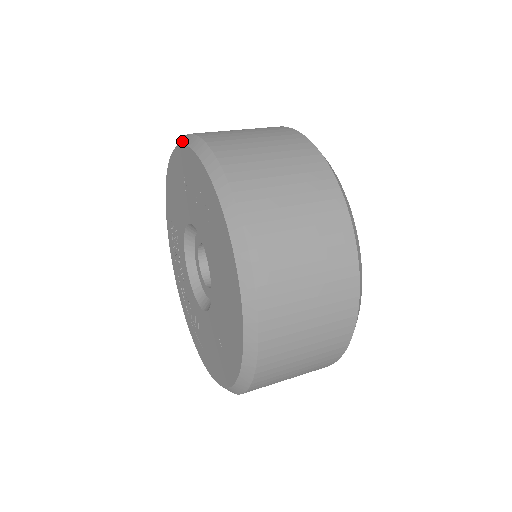
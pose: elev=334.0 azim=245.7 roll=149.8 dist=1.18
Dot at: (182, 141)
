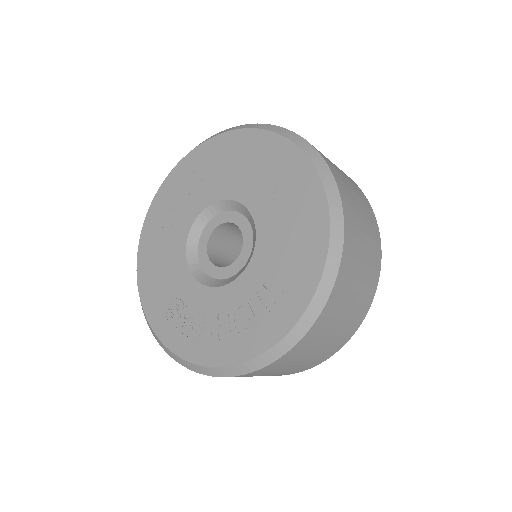
Dot at: (144, 220)
